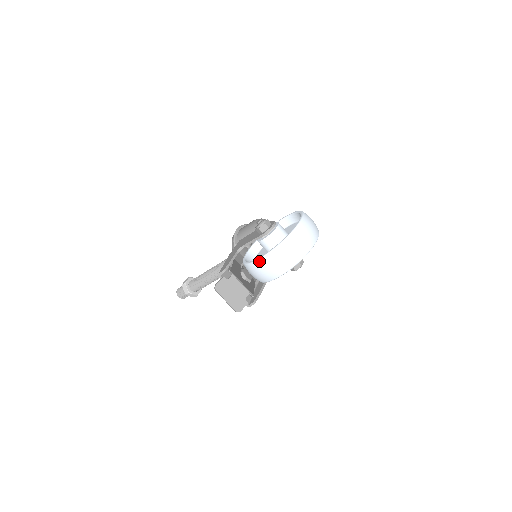
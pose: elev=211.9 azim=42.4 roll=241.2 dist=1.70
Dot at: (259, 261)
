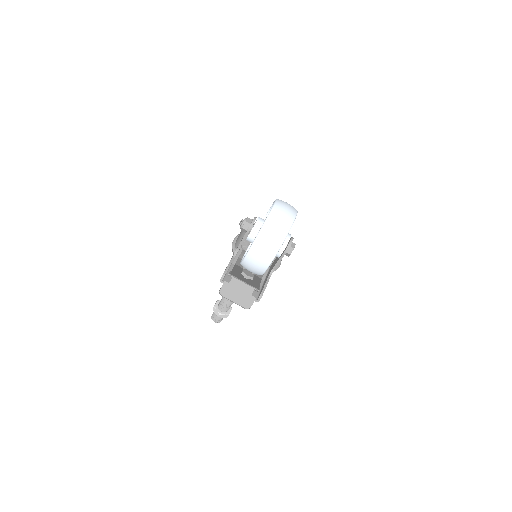
Dot at: (248, 255)
